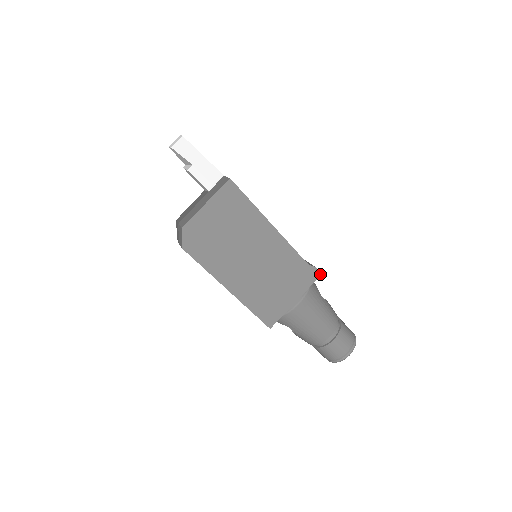
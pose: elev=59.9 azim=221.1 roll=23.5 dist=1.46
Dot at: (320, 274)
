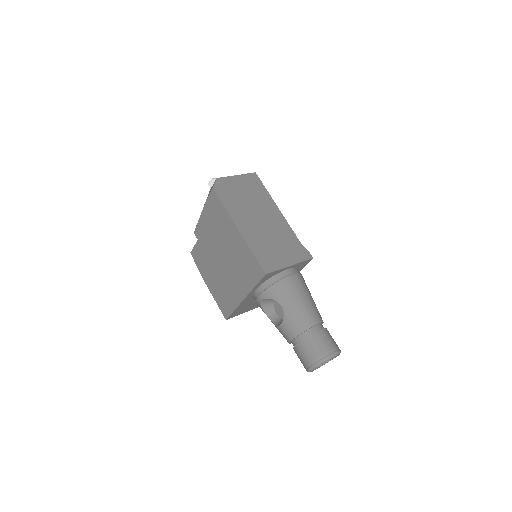
Dot at: (312, 257)
